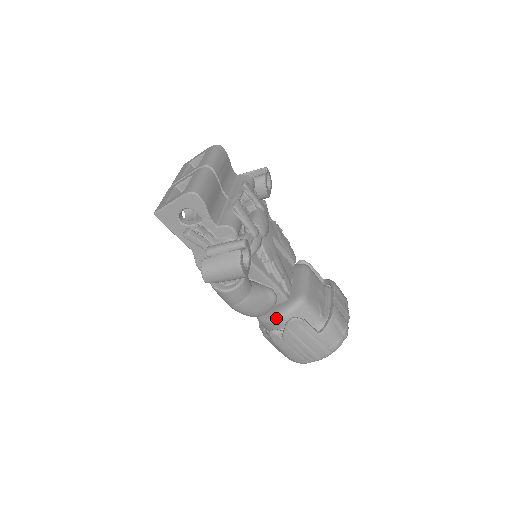
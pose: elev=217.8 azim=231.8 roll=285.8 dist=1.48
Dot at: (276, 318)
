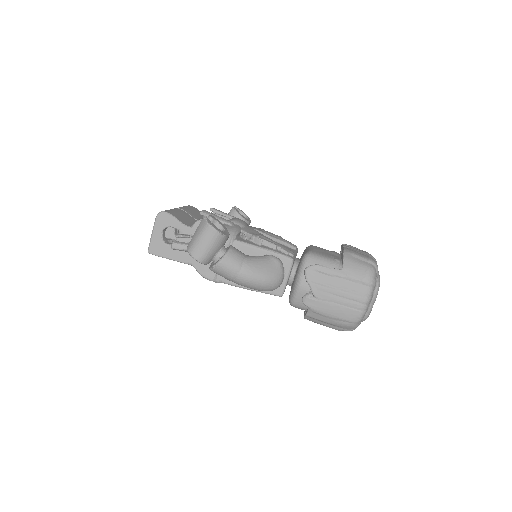
Dot at: (297, 283)
